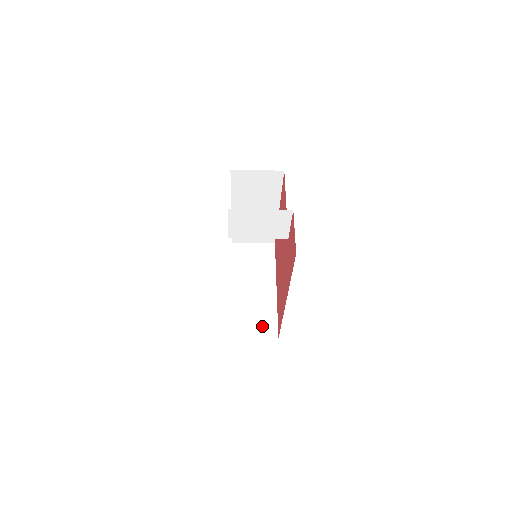
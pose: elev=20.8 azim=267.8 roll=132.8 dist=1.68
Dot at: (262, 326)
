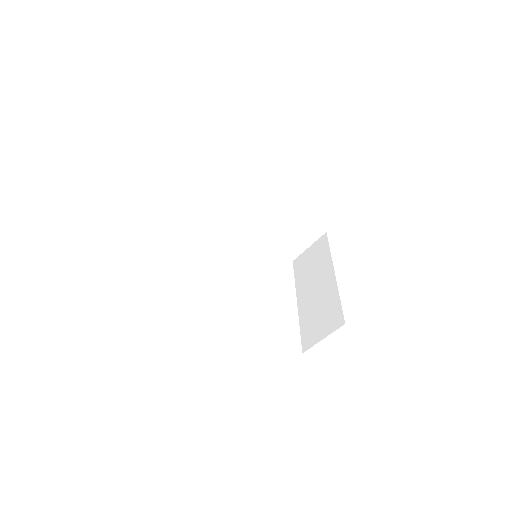
Dot at: (328, 321)
